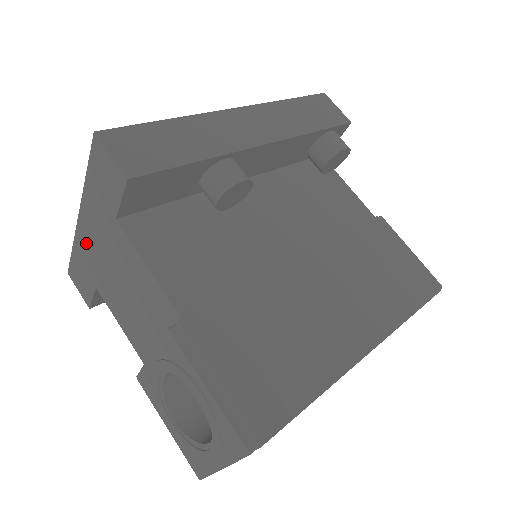
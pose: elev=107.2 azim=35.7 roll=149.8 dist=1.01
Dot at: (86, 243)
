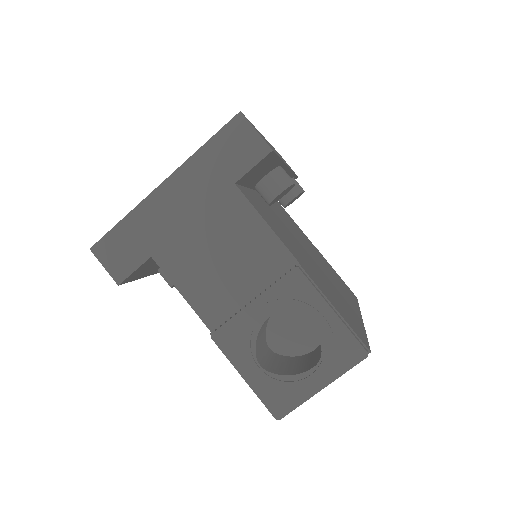
Dot at: (161, 210)
